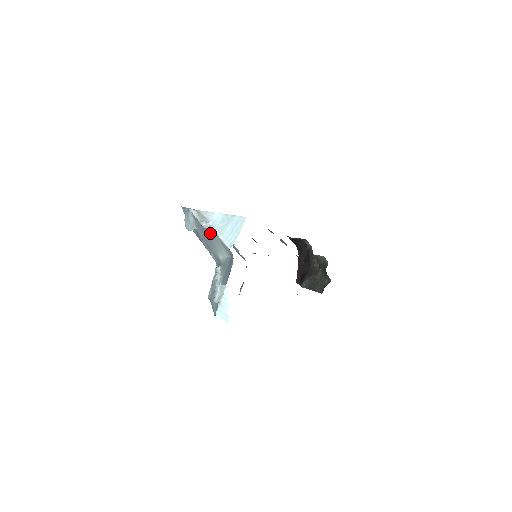
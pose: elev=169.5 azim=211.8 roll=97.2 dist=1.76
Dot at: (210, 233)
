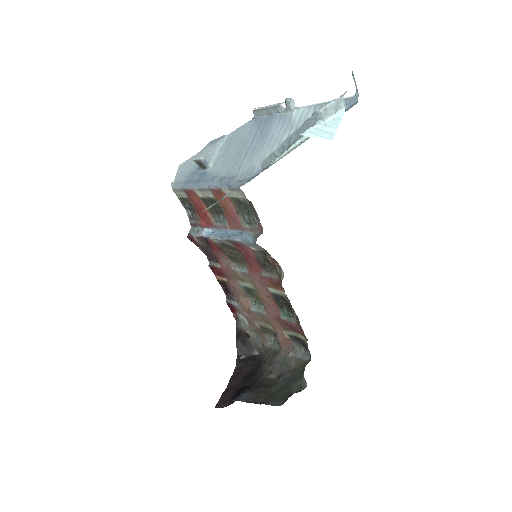
Dot at: (281, 124)
